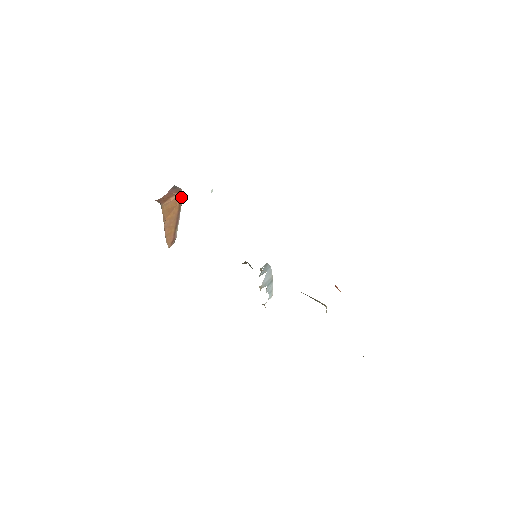
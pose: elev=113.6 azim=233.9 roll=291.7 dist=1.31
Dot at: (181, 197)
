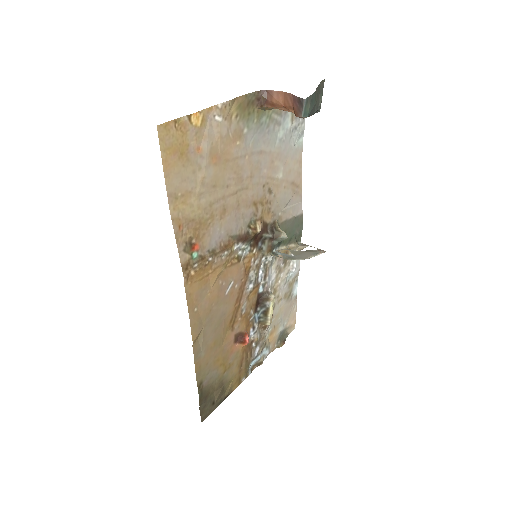
Dot at: (303, 117)
